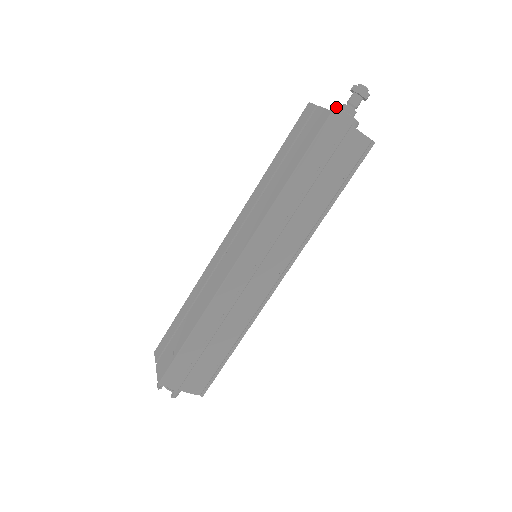
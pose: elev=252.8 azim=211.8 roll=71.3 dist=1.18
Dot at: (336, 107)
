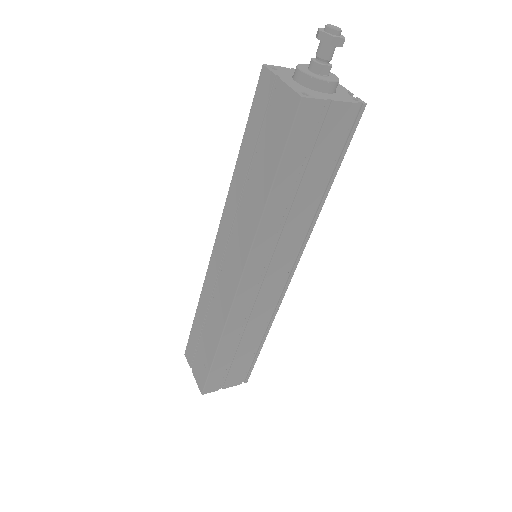
Dot at: (303, 73)
